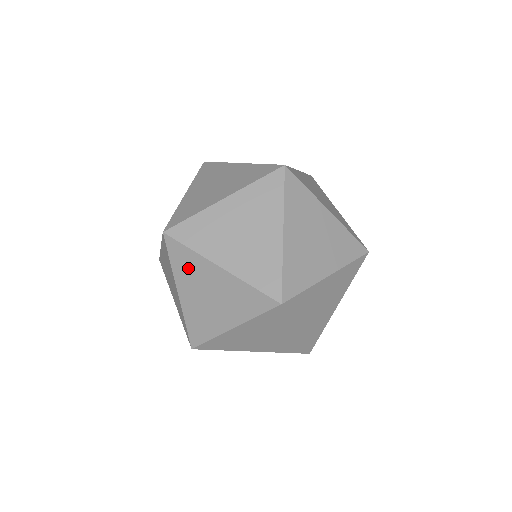
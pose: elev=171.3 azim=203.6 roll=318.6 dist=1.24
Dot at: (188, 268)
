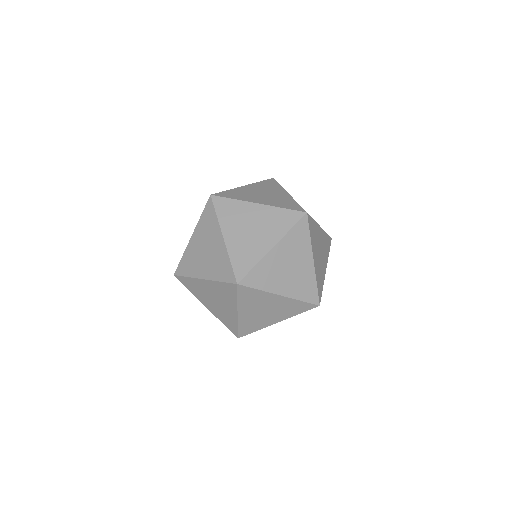
Dot at: (232, 213)
